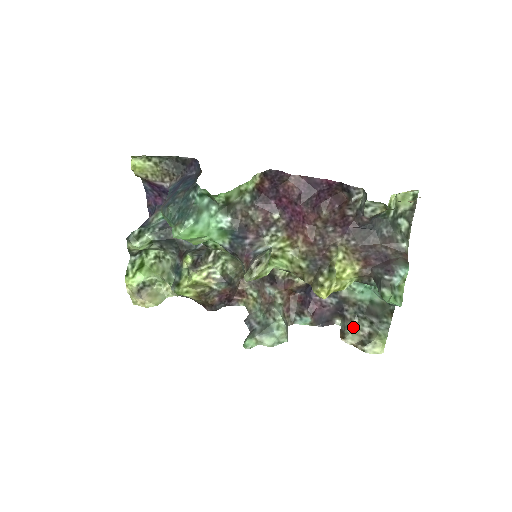
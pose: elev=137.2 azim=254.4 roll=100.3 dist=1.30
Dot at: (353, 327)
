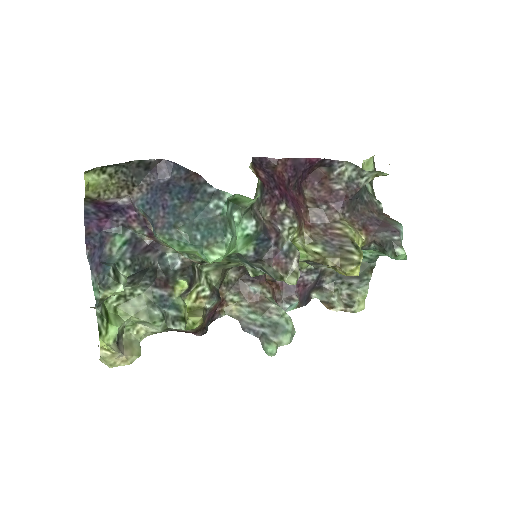
Dot at: (335, 295)
